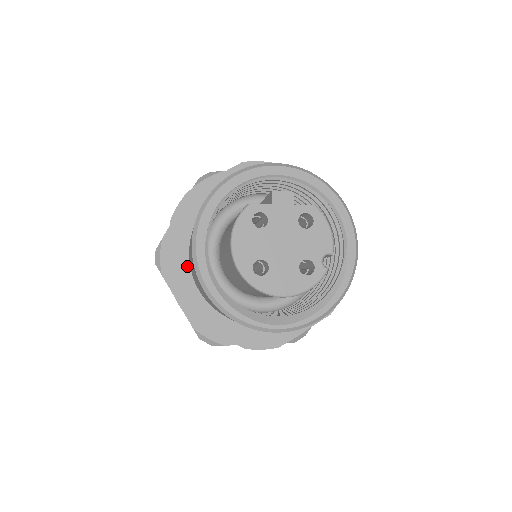
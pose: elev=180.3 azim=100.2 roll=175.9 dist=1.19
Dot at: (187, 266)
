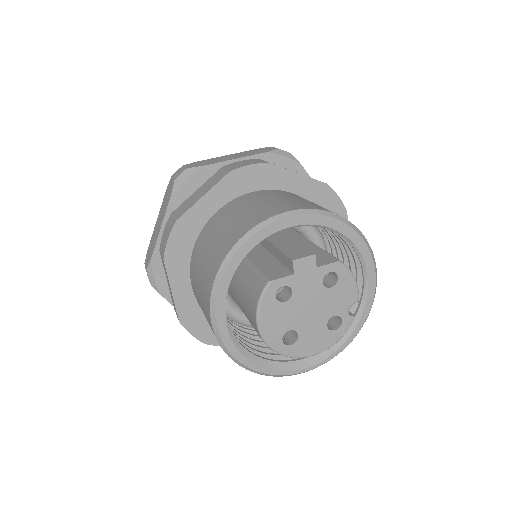
Dot at: (192, 298)
